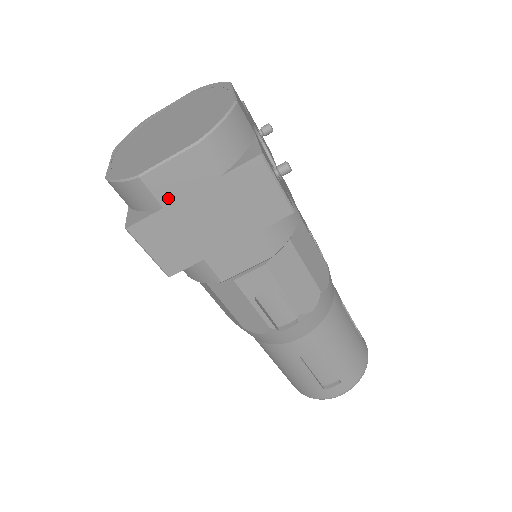
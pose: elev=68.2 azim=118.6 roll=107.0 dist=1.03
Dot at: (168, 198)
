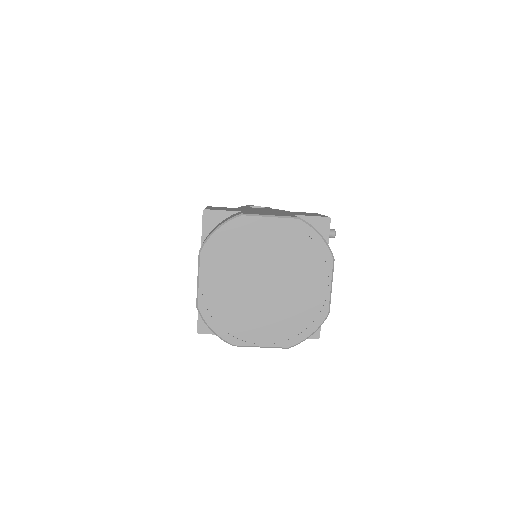
Dot at: occluded
